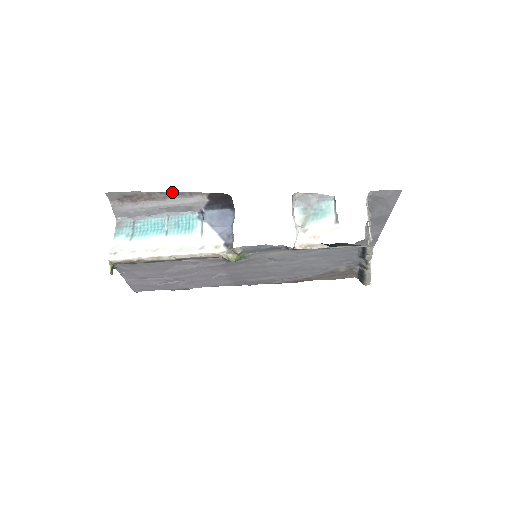
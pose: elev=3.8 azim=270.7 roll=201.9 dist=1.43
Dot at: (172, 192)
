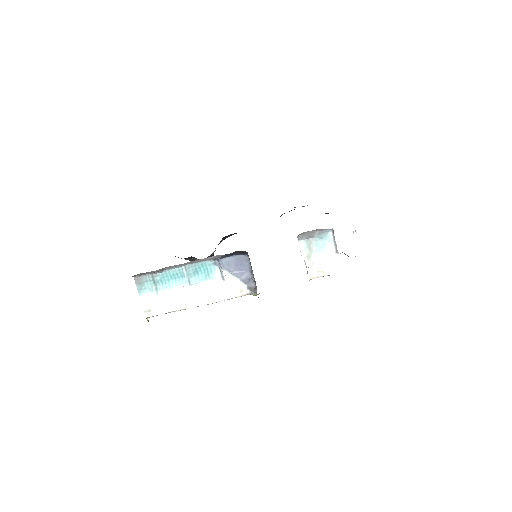
Dot at: occluded
